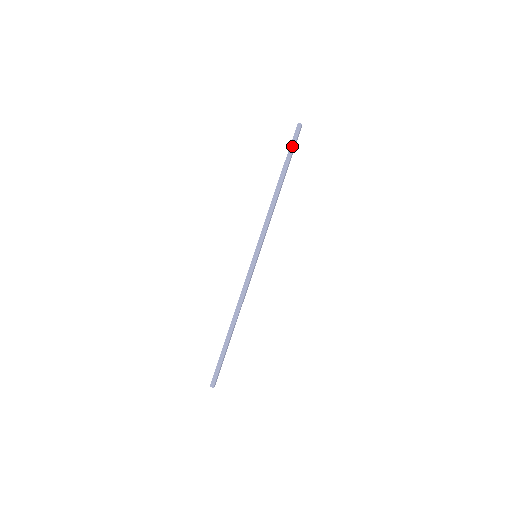
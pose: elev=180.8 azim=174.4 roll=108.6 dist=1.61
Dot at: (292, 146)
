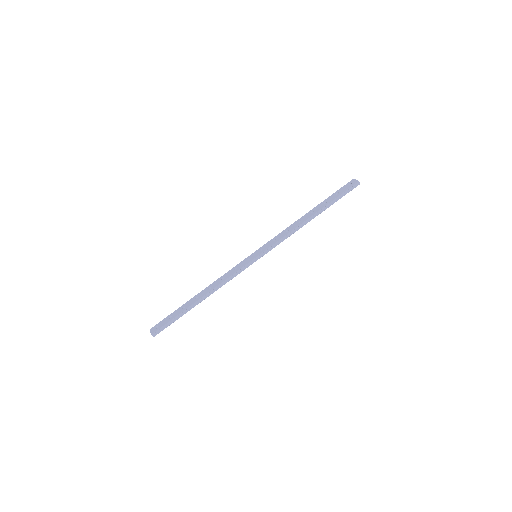
Dot at: (342, 195)
